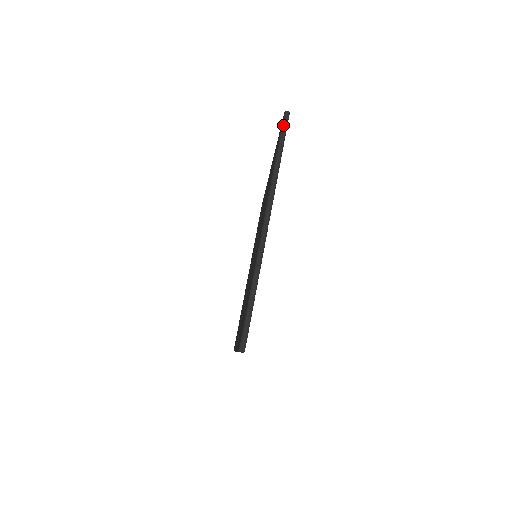
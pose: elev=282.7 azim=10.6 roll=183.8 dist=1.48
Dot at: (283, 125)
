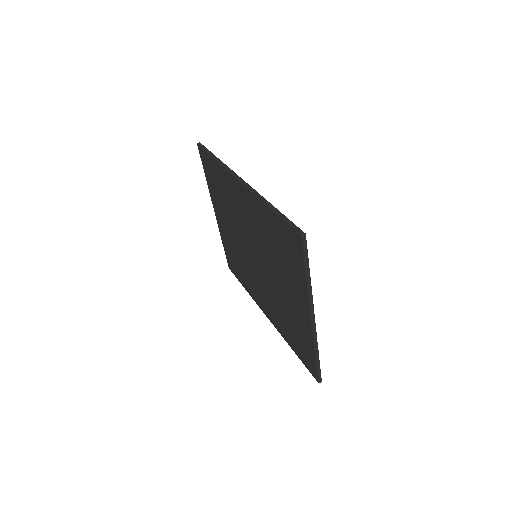
Dot at: (304, 249)
